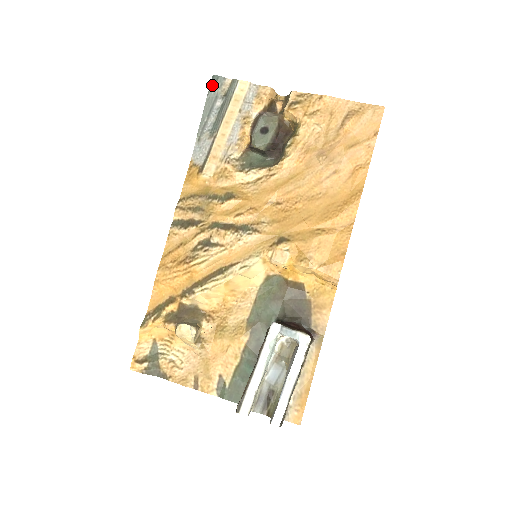
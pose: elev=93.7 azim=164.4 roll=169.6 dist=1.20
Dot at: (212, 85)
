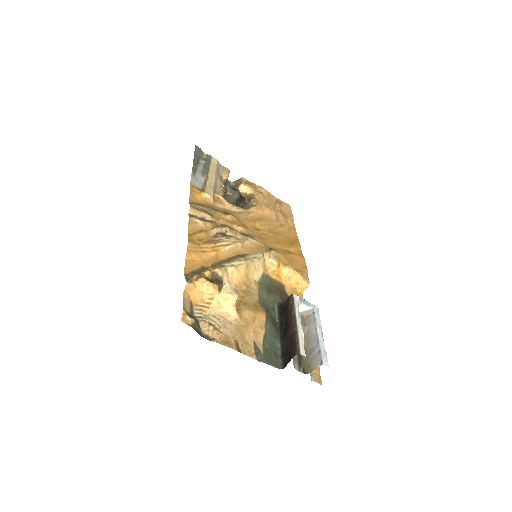
Dot at: (196, 150)
